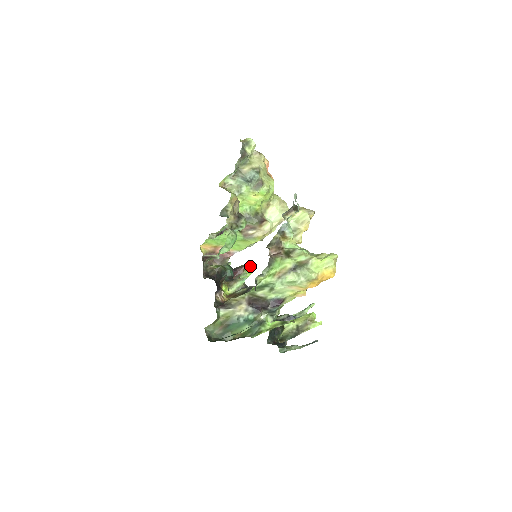
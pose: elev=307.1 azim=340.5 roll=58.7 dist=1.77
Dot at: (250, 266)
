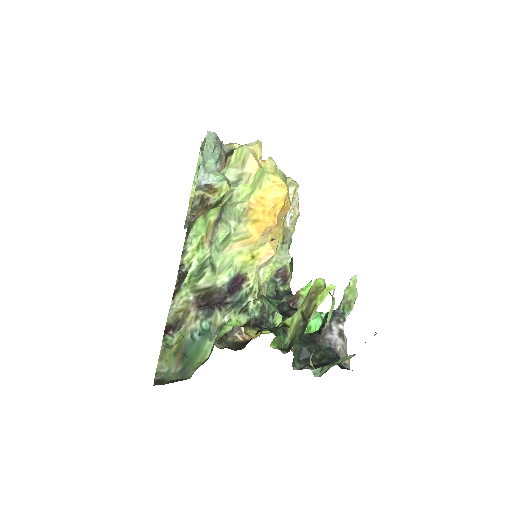
Dot at: (306, 287)
